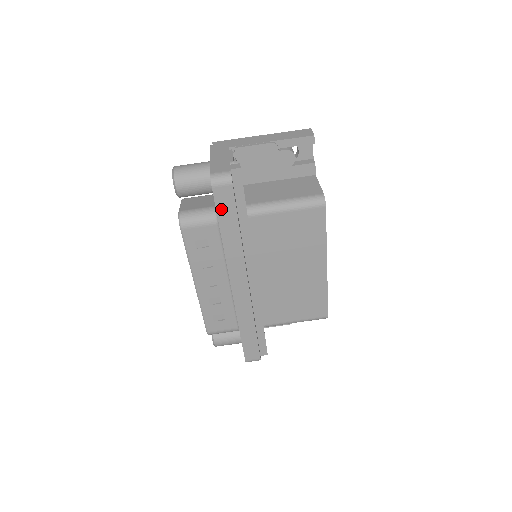
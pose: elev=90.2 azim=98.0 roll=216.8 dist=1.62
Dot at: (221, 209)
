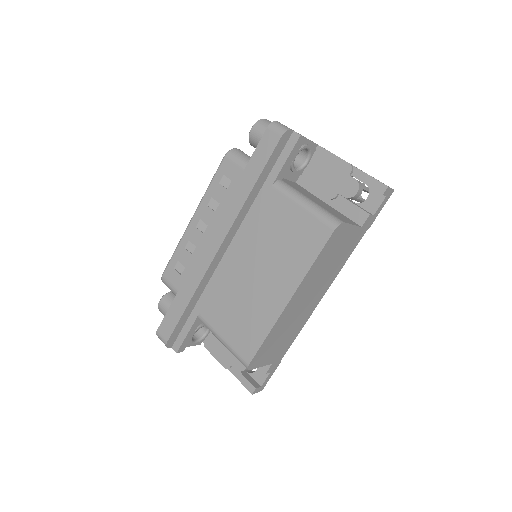
Dot at: (258, 153)
